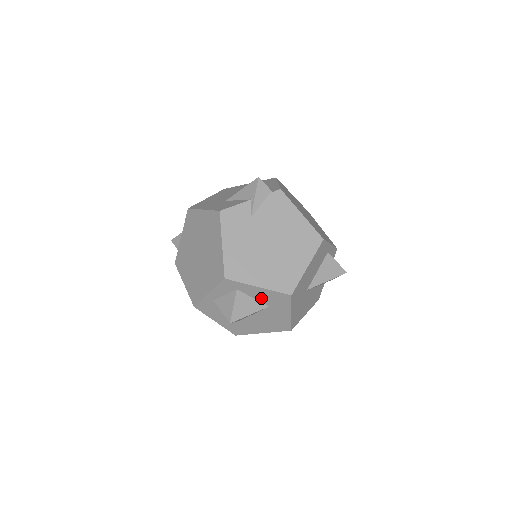
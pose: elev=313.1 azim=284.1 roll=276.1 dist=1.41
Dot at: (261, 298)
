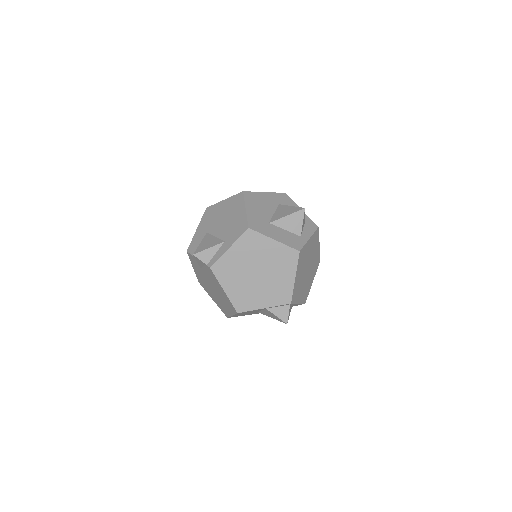
Dot at: occluded
